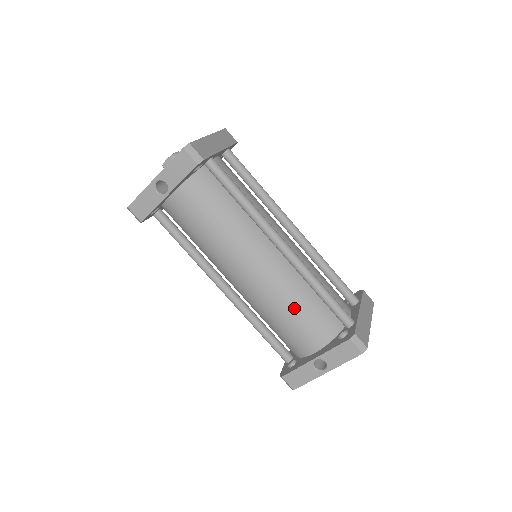
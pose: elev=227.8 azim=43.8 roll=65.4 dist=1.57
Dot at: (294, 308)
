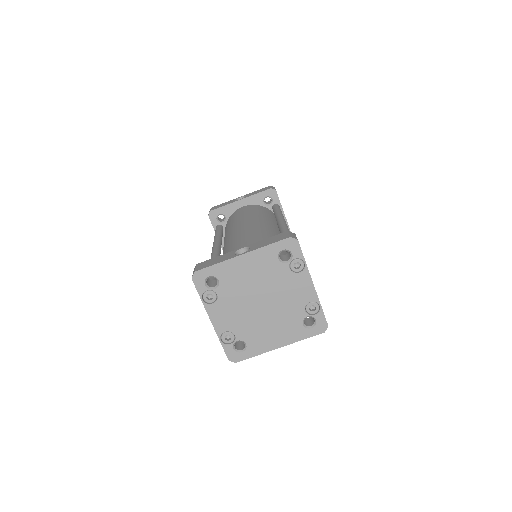
Dot at: (259, 239)
